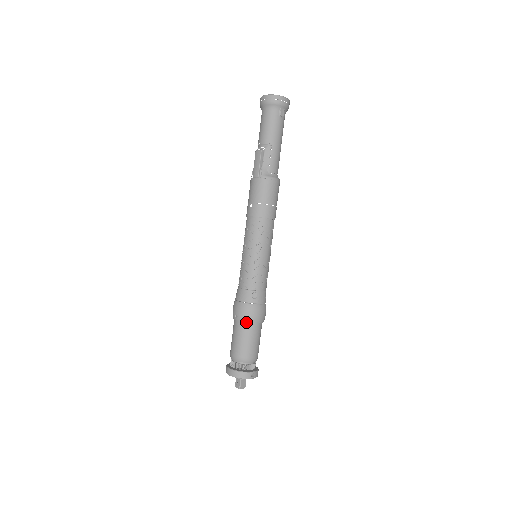
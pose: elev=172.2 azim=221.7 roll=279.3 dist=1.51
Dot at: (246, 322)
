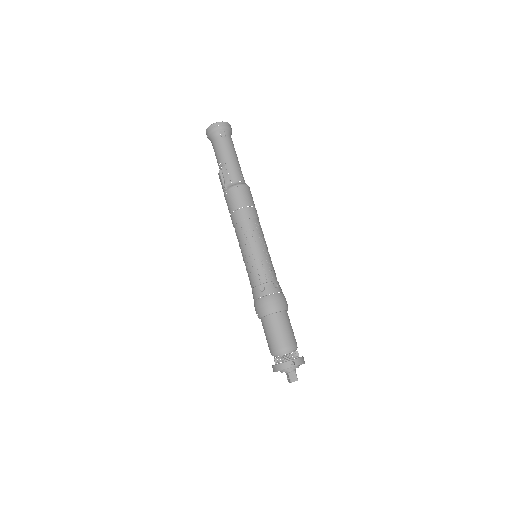
Dot at: (265, 316)
